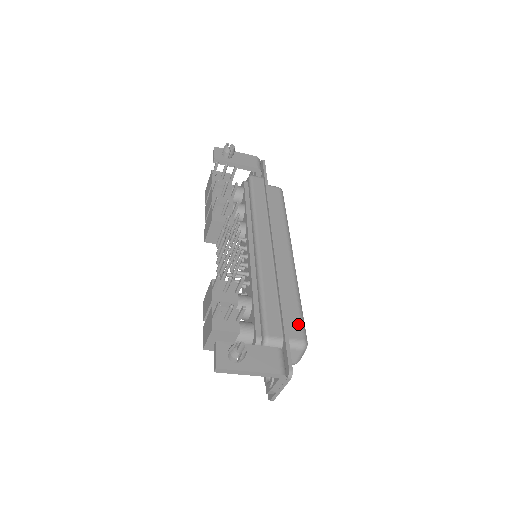
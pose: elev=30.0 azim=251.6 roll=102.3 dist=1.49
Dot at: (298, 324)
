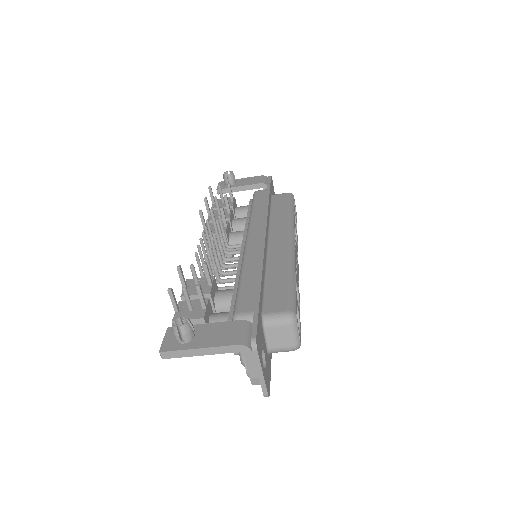
Dot at: (284, 298)
